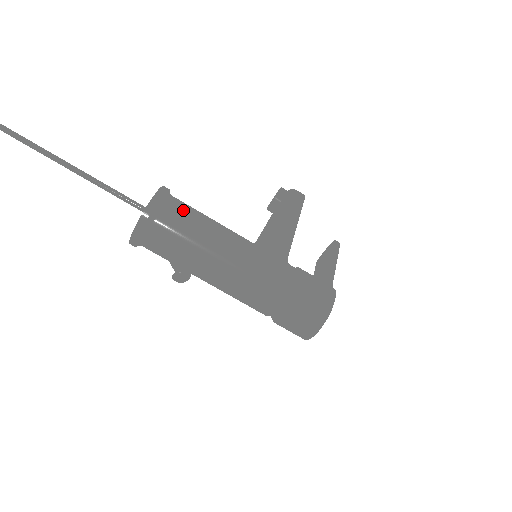
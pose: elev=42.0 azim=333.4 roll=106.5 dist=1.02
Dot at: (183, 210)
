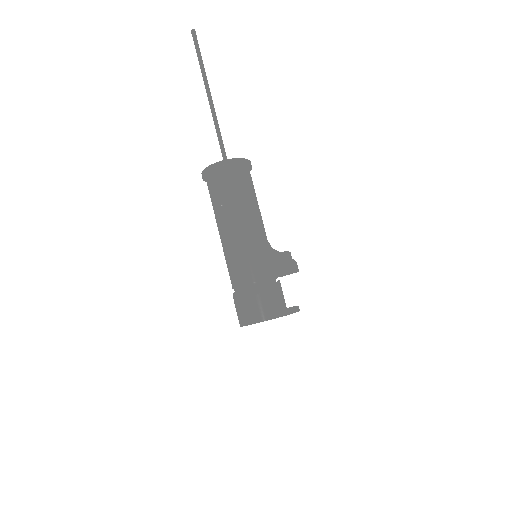
Dot at: (252, 183)
